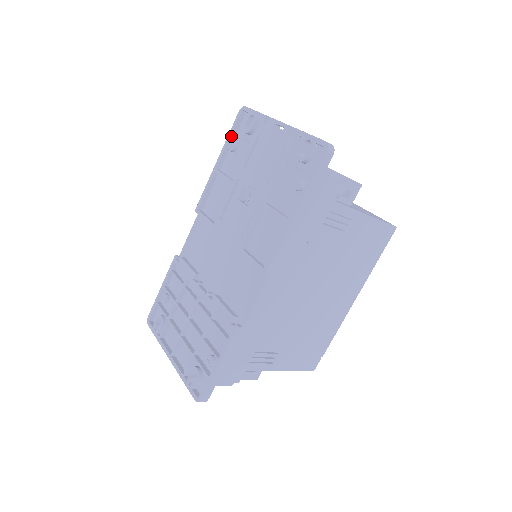
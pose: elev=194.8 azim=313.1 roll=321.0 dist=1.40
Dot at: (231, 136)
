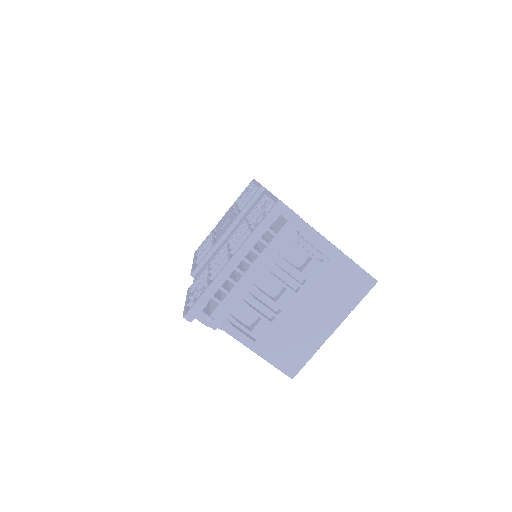
Dot at: (196, 254)
